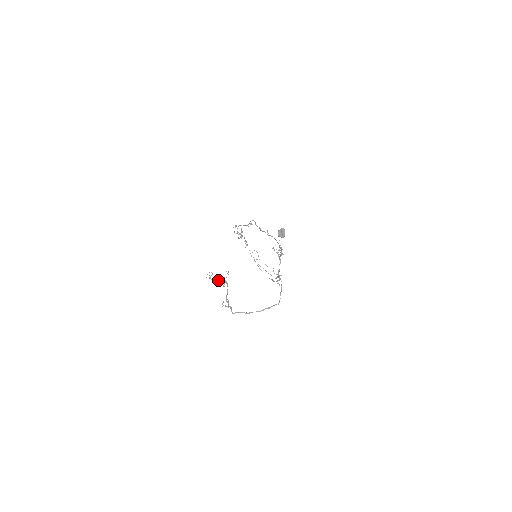
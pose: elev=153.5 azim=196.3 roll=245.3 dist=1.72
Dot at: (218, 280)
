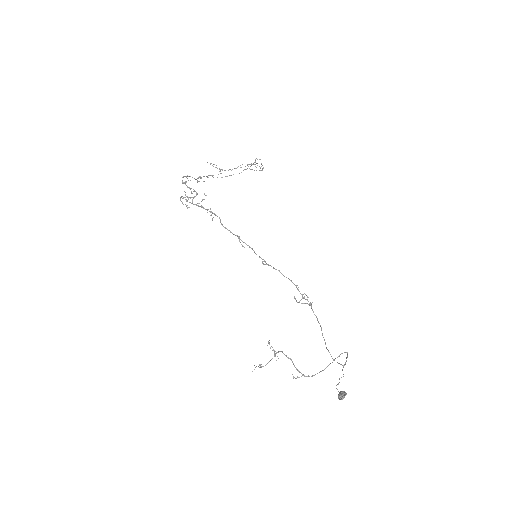
Dot at: occluded
